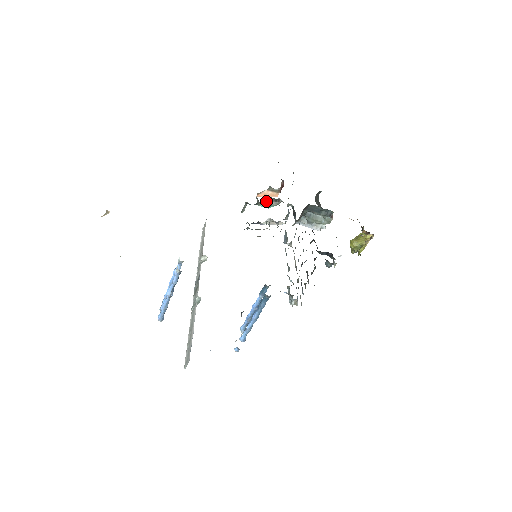
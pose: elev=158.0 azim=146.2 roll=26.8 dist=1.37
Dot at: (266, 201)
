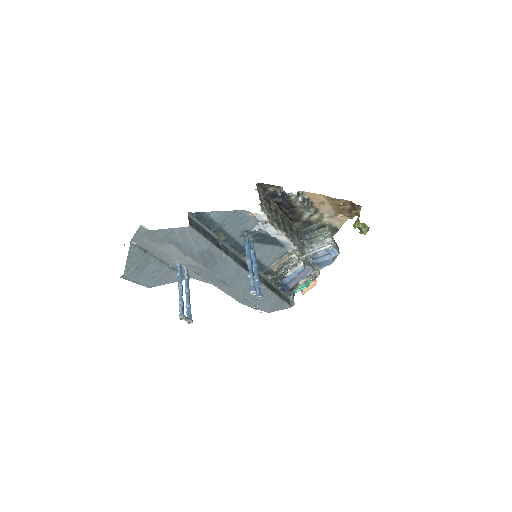
Dot at: (301, 281)
